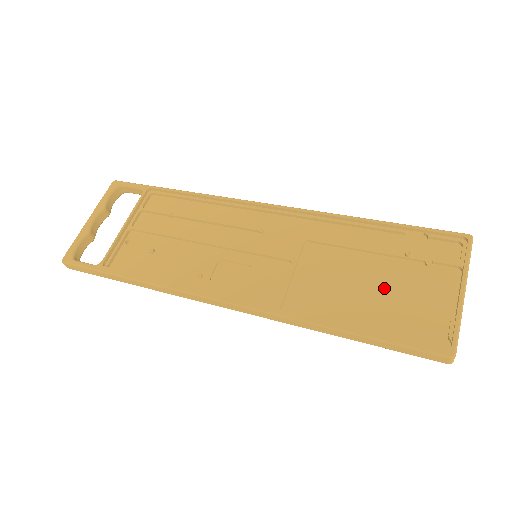
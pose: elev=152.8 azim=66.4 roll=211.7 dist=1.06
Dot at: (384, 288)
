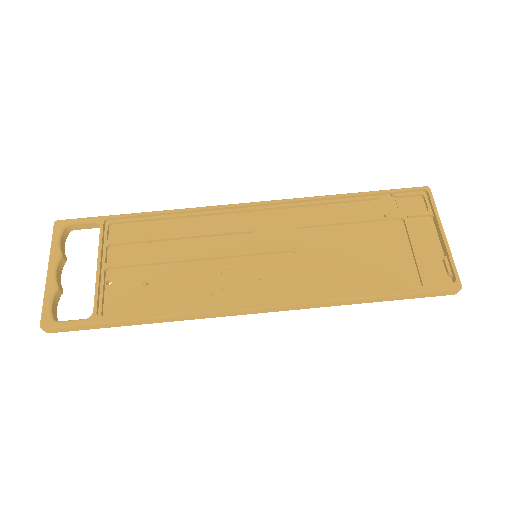
Dot at: (381, 250)
